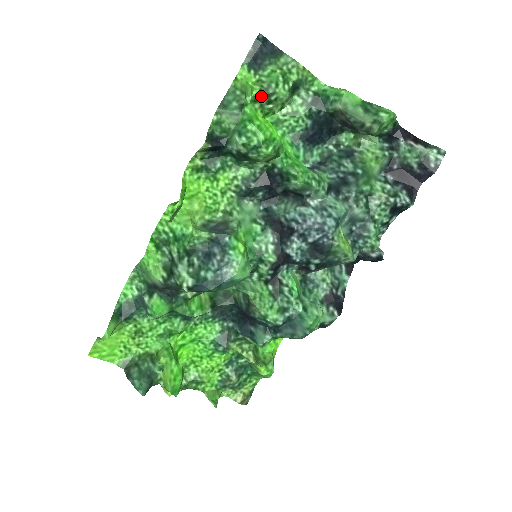
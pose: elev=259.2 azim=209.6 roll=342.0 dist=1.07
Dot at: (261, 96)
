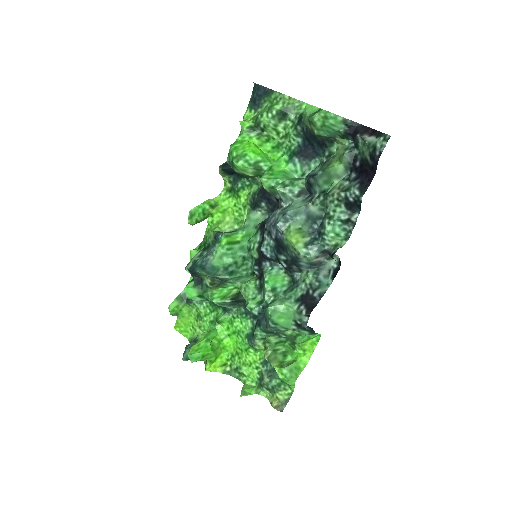
Dot at: (254, 127)
